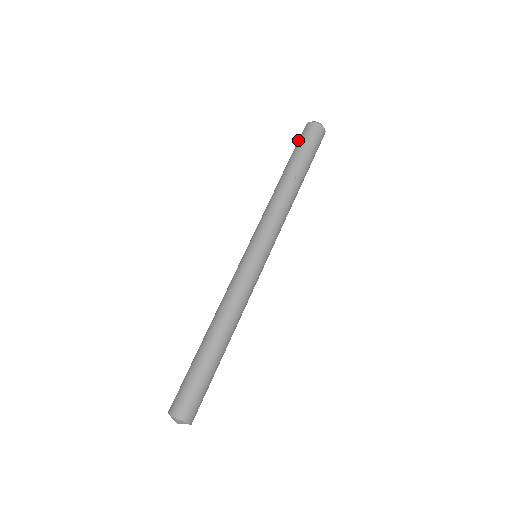
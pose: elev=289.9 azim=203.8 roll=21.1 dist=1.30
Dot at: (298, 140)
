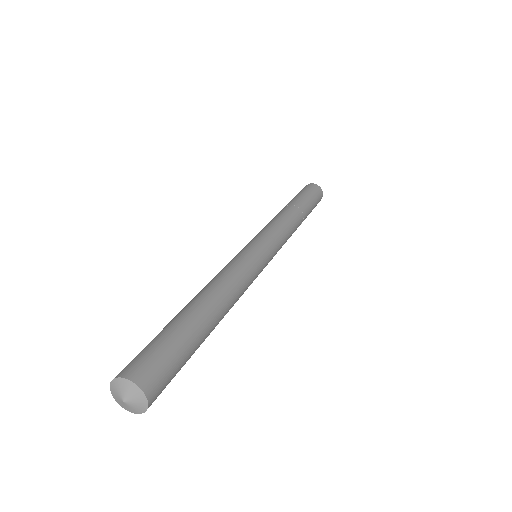
Dot at: (302, 190)
